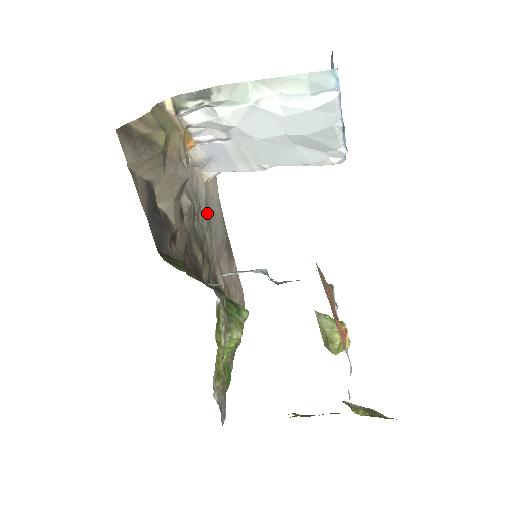
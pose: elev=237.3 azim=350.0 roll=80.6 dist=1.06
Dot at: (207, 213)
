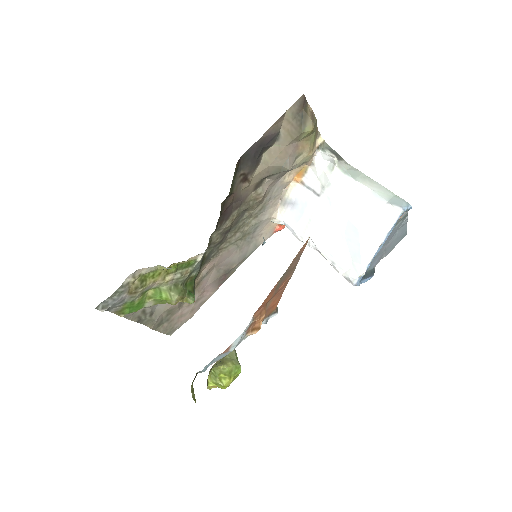
Dot at: (252, 229)
